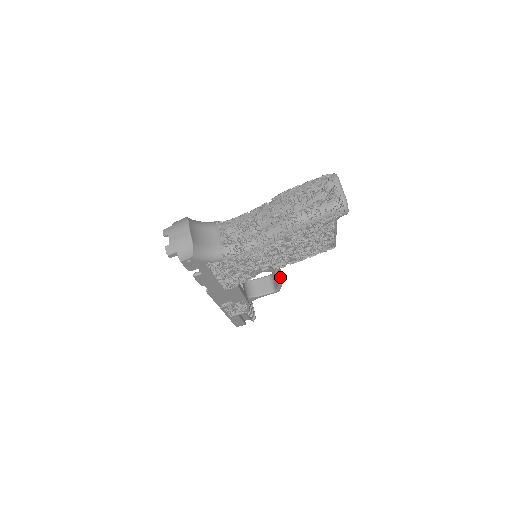
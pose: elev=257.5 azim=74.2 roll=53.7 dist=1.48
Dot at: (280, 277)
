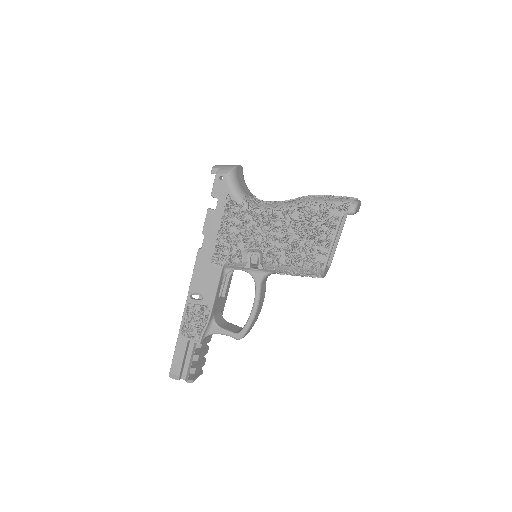
Dot at: (256, 303)
